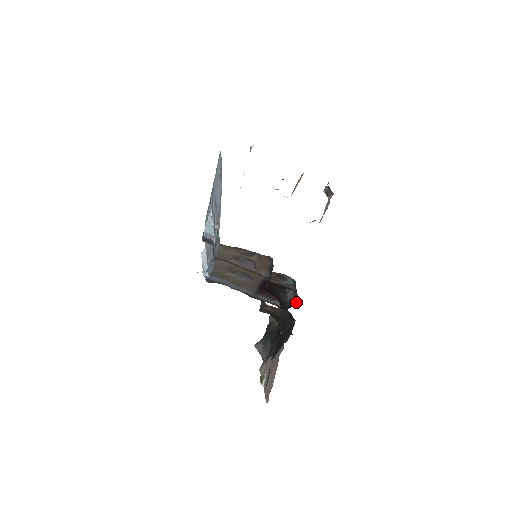
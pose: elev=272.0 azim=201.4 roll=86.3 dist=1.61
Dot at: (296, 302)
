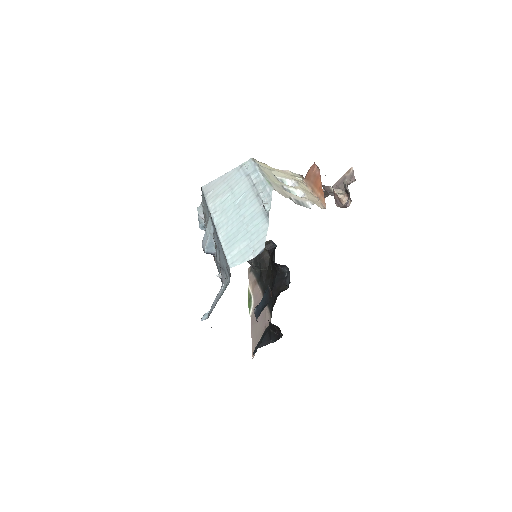
Dot at: (287, 285)
